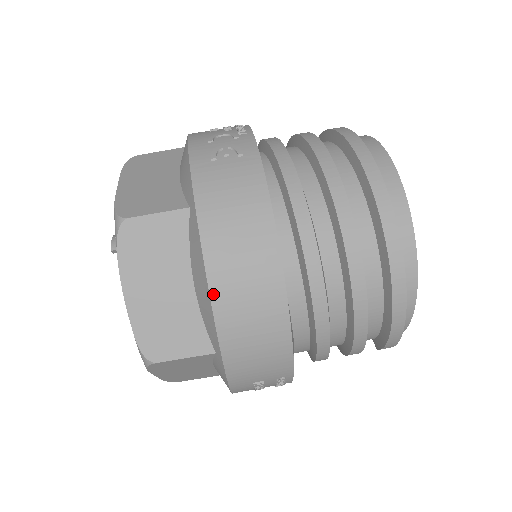
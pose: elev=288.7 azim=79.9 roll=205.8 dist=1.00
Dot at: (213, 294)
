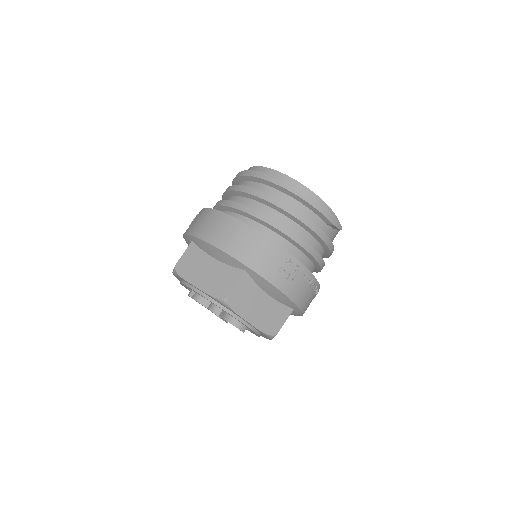
Dot at: (216, 246)
